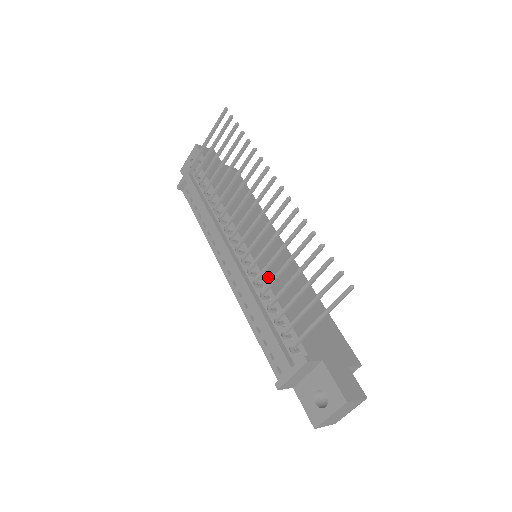
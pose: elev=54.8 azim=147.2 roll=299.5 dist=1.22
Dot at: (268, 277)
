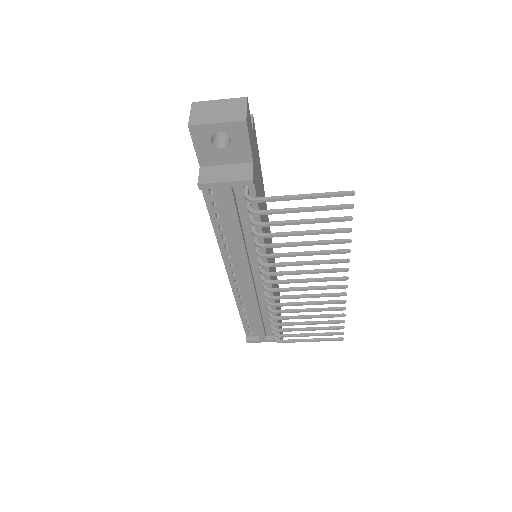
Dot at: (274, 295)
